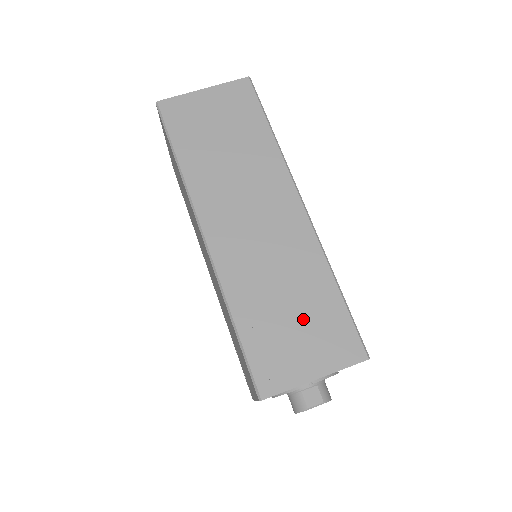
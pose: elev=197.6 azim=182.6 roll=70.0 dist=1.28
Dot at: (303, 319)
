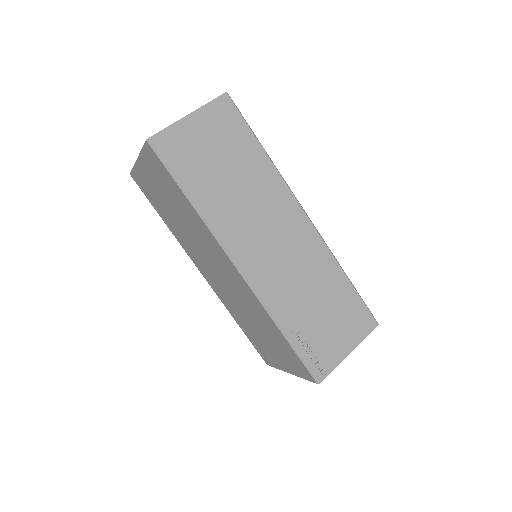
Dot at: (331, 312)
